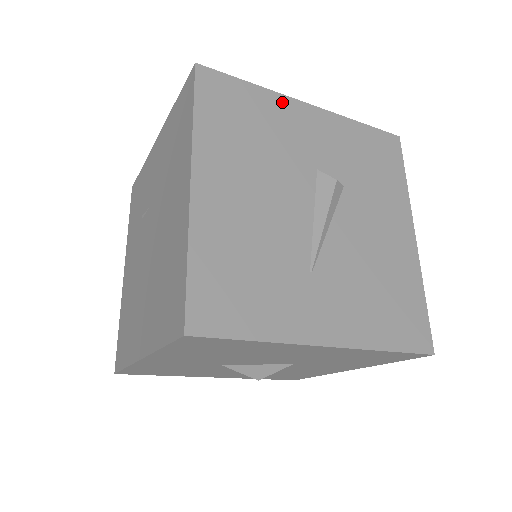
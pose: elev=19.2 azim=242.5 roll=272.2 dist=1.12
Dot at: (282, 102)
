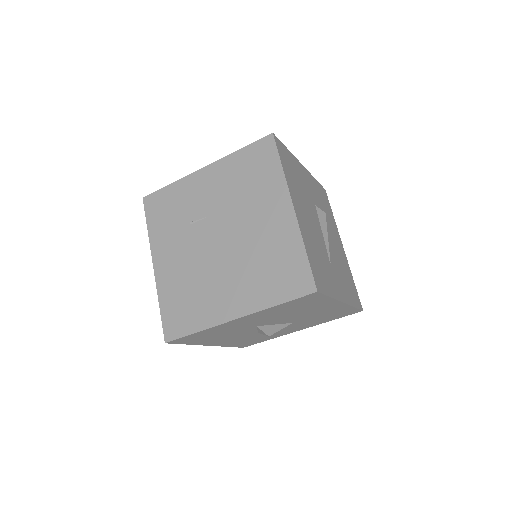
Dot at: (297, 163)
